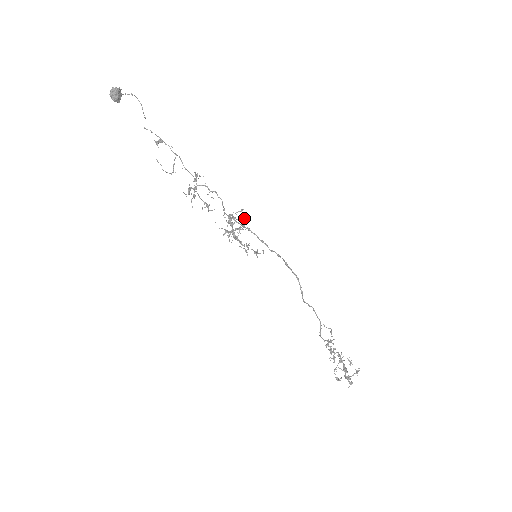
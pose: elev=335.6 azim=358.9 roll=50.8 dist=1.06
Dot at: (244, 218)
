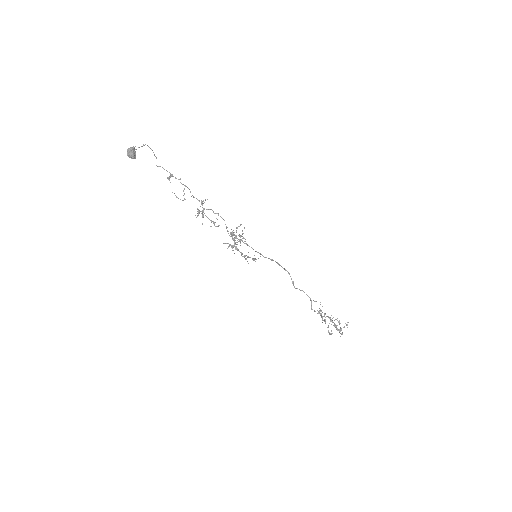
Dot at: (243, 233)
